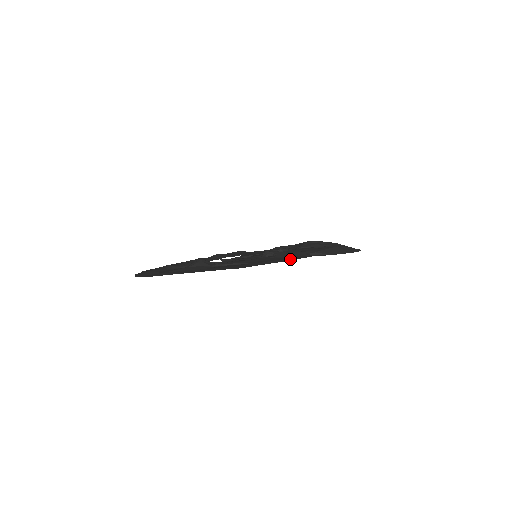
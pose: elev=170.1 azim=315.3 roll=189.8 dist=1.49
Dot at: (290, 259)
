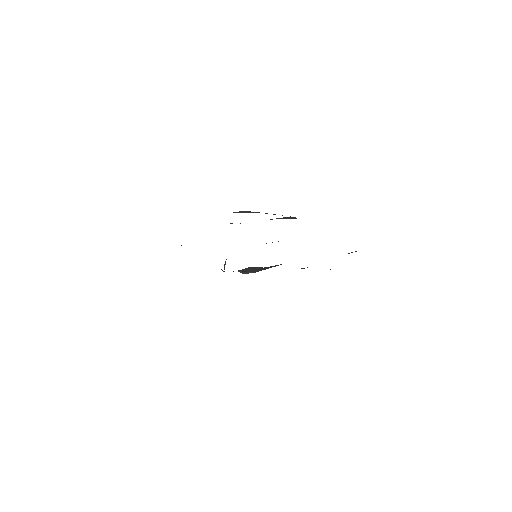
Dot at: occluded
